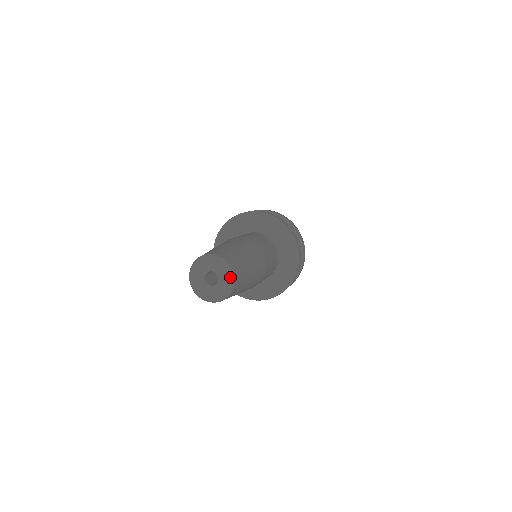
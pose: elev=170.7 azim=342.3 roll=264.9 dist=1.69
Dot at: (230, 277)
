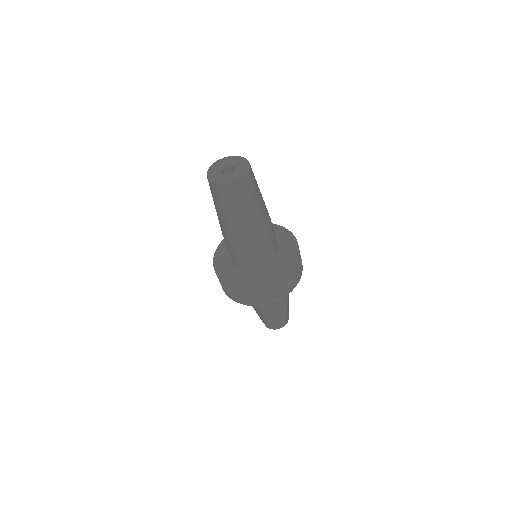
Dot at: (239, 158)
